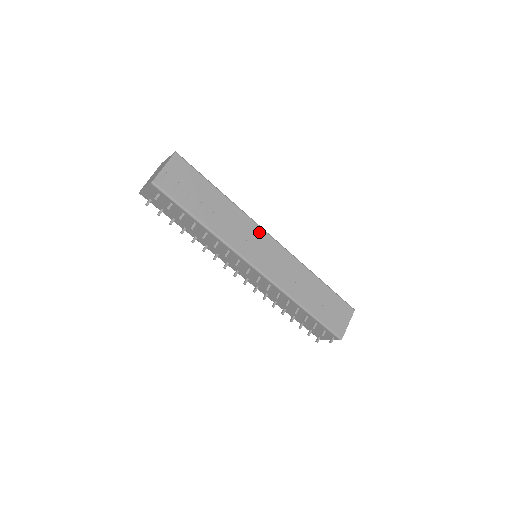
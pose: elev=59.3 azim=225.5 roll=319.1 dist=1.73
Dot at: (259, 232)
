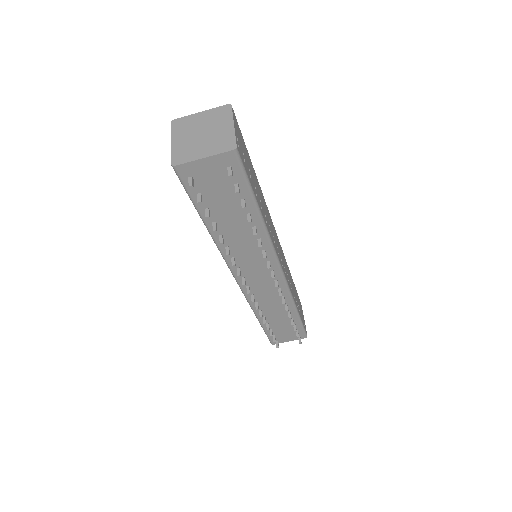
Dot at: (272, 224)
